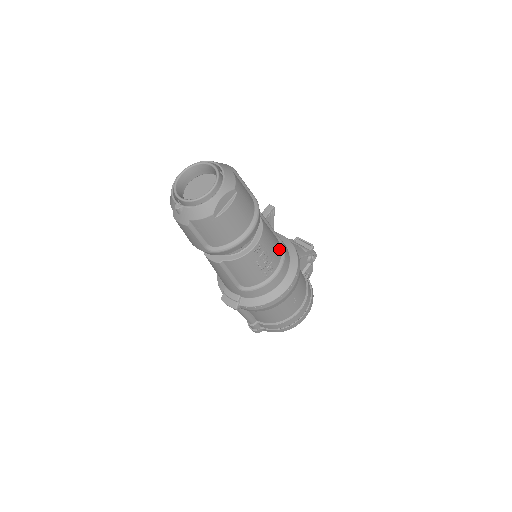
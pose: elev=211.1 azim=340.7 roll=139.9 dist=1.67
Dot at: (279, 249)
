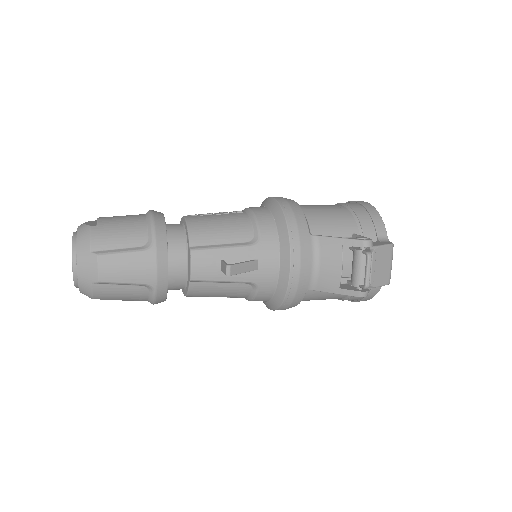
Dot at: (243, 294)
